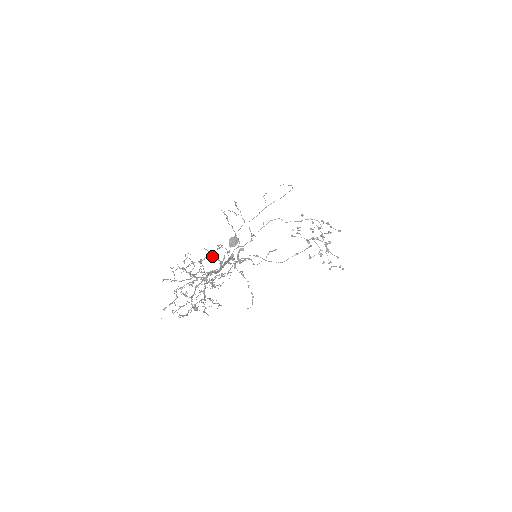
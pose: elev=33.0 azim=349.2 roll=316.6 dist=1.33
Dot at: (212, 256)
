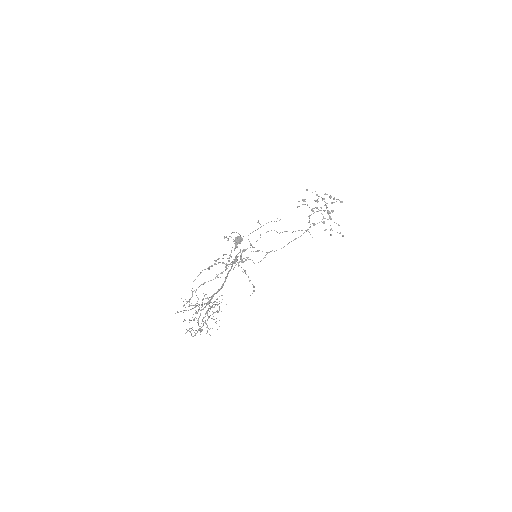
Dot at: (219, 262)
